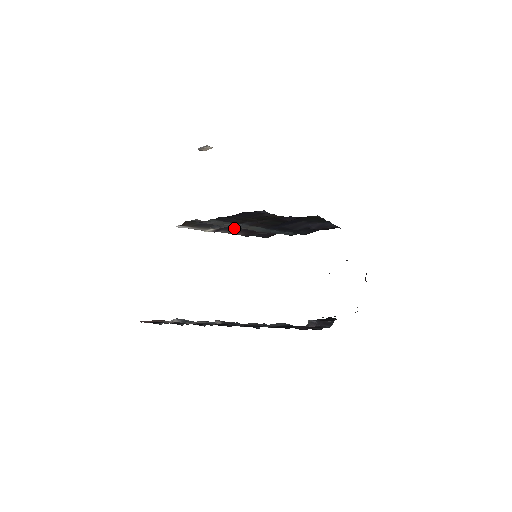
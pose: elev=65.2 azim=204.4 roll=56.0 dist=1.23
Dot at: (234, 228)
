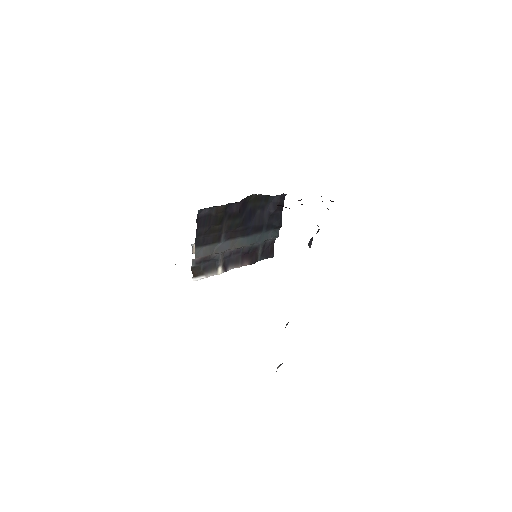
Dot at: (233, 258)
